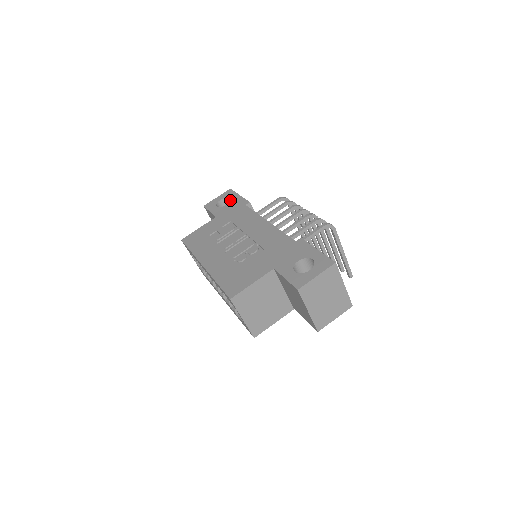
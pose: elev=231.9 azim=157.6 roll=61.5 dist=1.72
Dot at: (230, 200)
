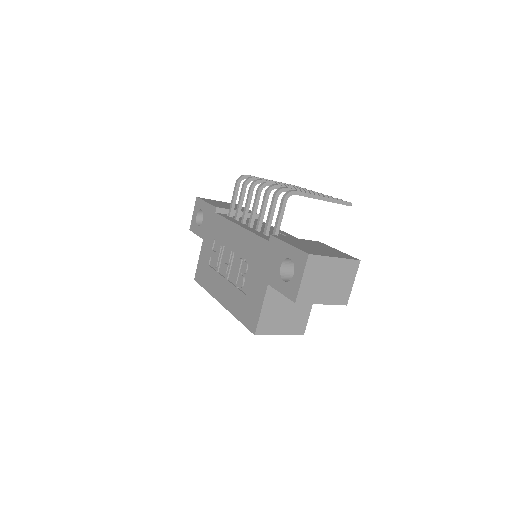
Dot at: occluded
